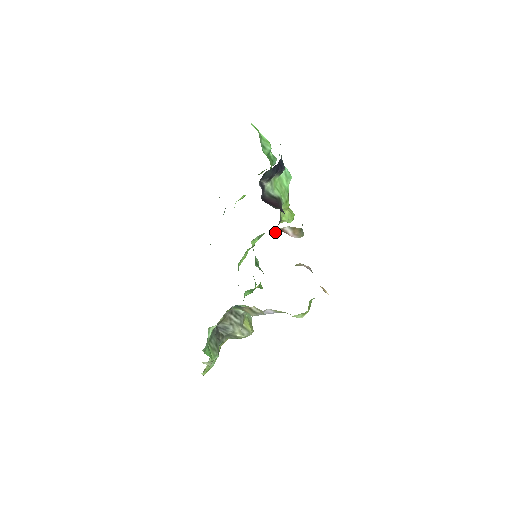
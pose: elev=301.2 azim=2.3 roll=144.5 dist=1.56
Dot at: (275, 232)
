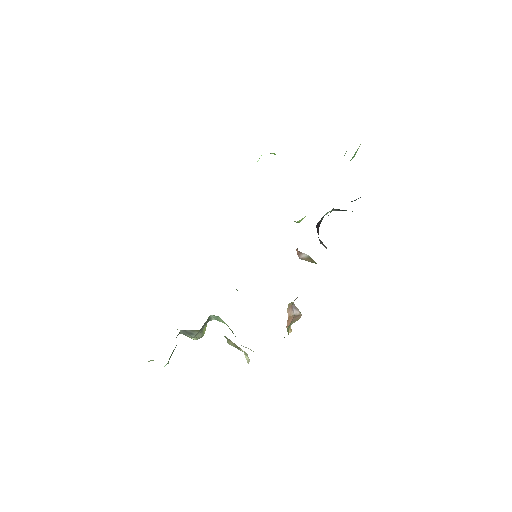
Dot at: occluded
